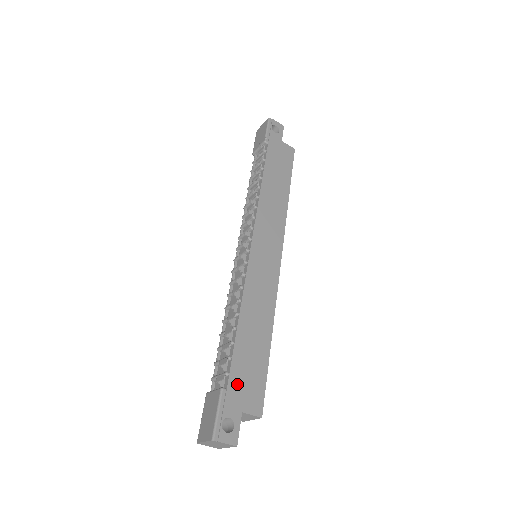
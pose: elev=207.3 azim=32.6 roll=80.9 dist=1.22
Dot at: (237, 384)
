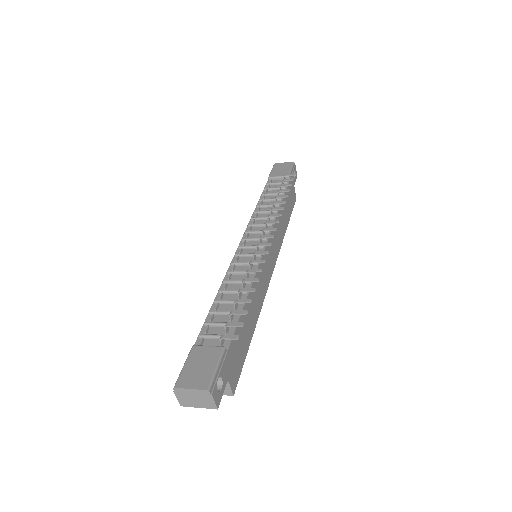
Dot at: (233, 352)
